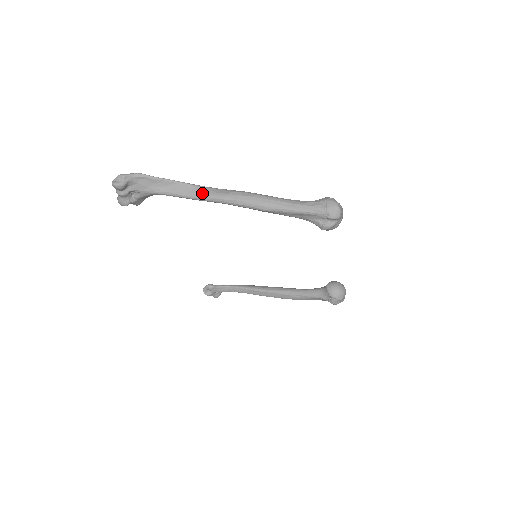
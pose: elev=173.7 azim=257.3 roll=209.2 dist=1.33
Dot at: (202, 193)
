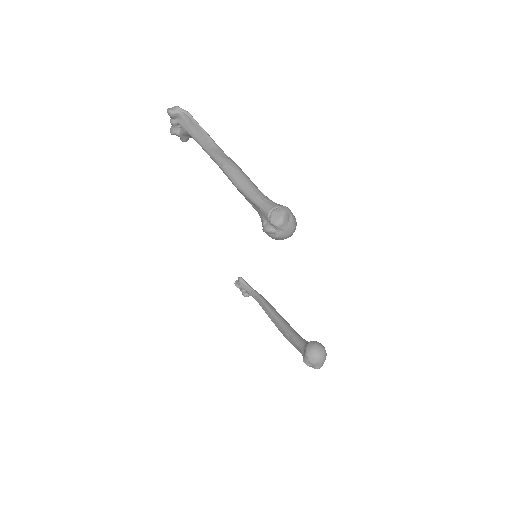
Dot at: (211, 149)
